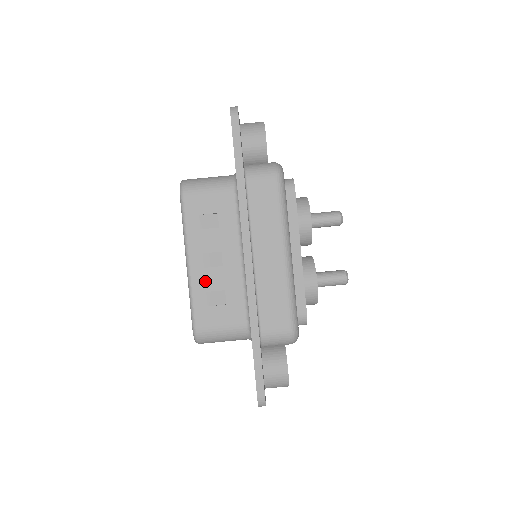
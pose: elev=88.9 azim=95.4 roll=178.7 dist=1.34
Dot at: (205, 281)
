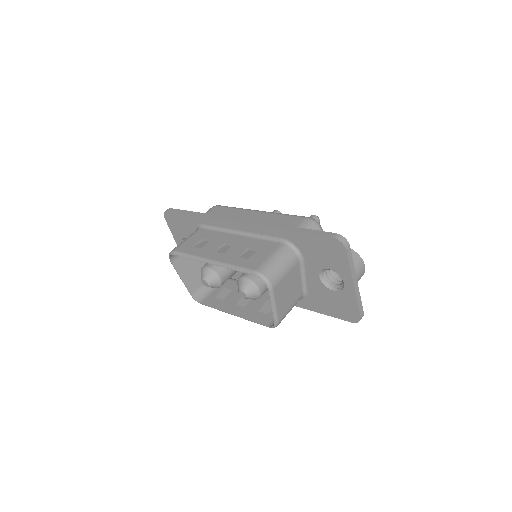
Dot at: (231, 256)
